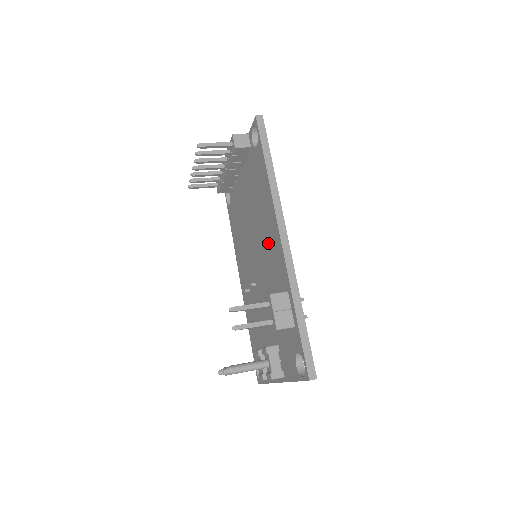
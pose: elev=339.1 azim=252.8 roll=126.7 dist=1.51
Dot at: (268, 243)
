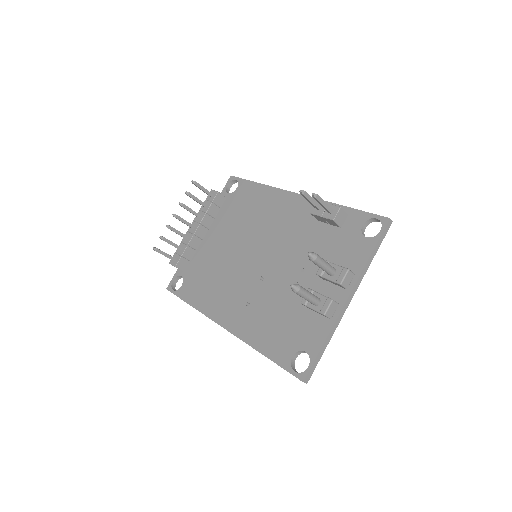
Dot at: (278, 218)
